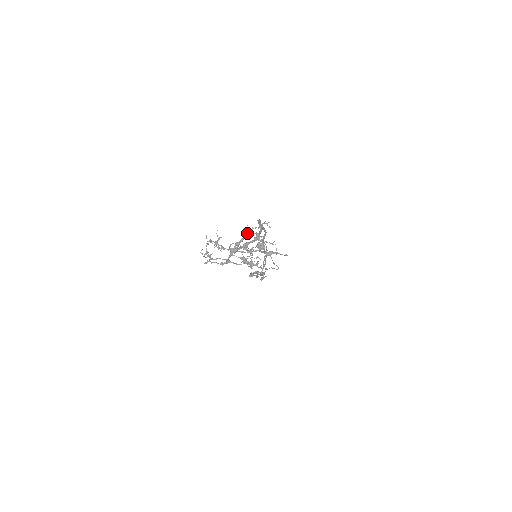
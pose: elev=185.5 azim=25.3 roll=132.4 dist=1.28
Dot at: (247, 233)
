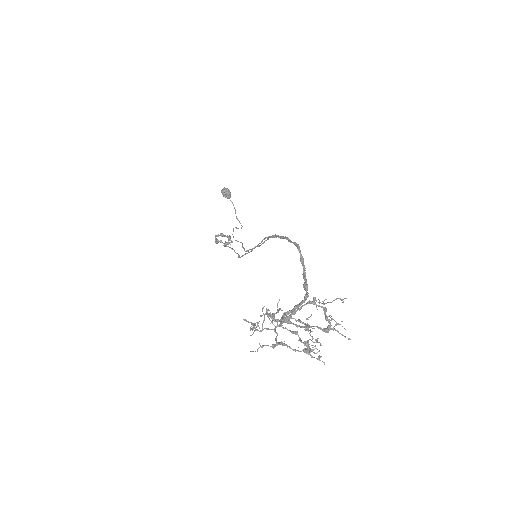
Dot at: (311, 303)
